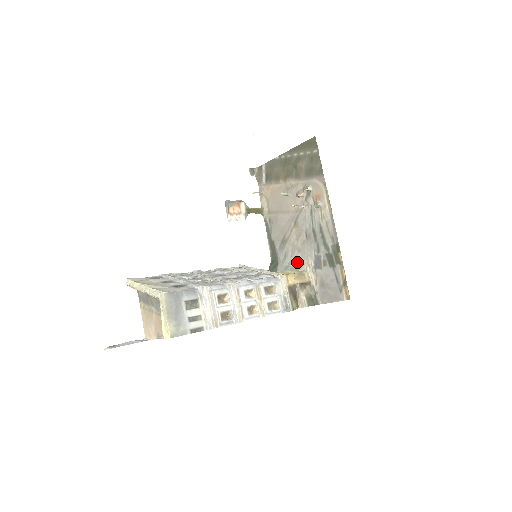
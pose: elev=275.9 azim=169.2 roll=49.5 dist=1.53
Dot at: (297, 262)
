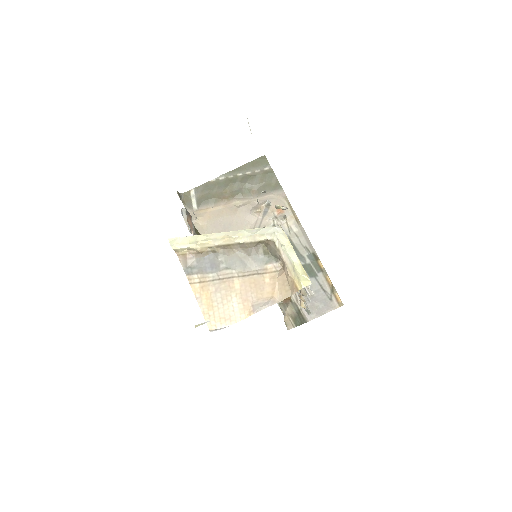
Dot at: occluded
